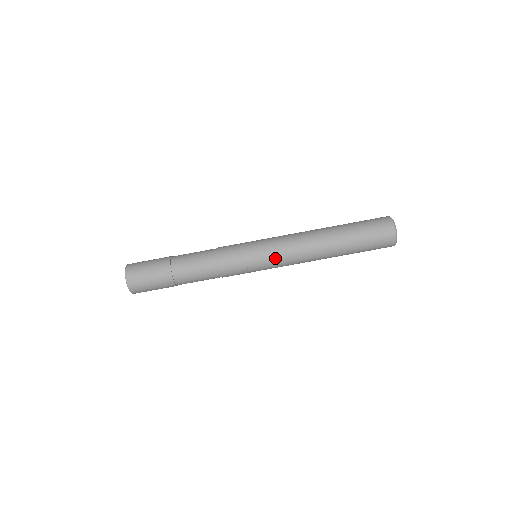
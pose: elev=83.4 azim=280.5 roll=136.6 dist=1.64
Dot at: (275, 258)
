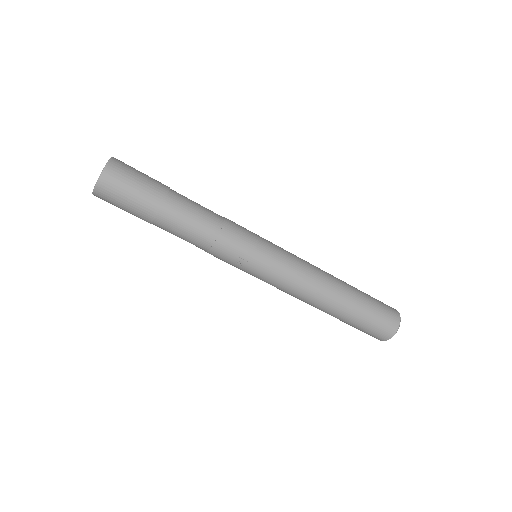
Dot at: (279, 271)
